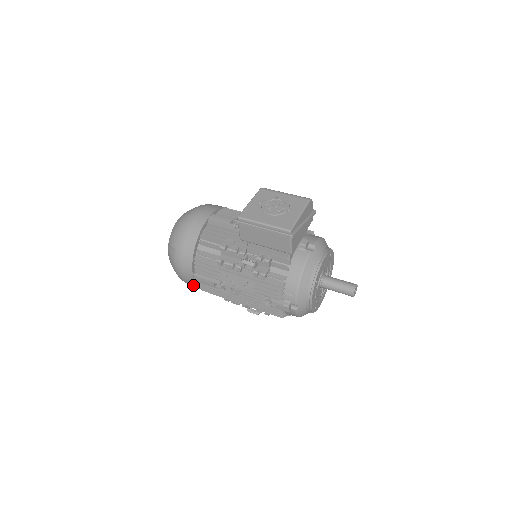
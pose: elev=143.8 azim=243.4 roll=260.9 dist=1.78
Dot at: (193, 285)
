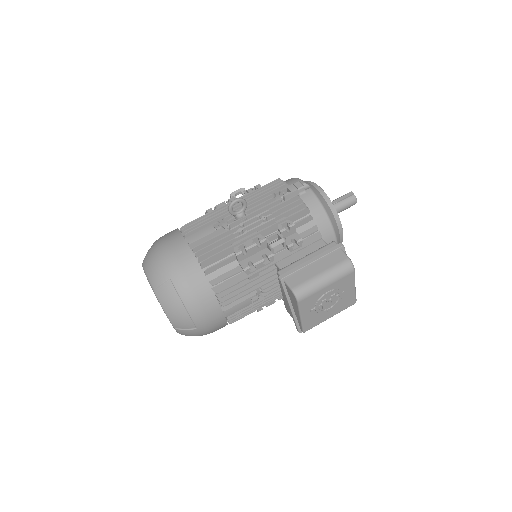
Dot at: occluded
